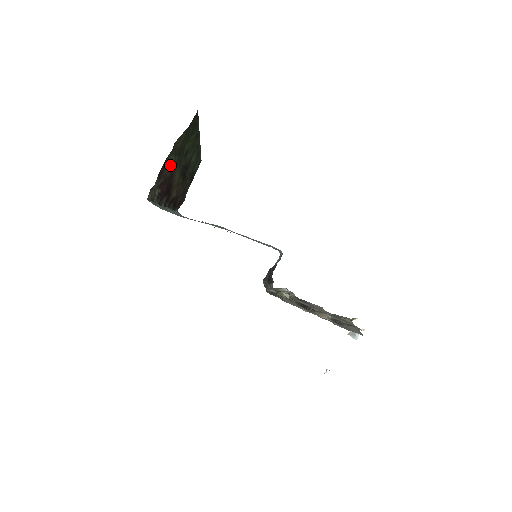
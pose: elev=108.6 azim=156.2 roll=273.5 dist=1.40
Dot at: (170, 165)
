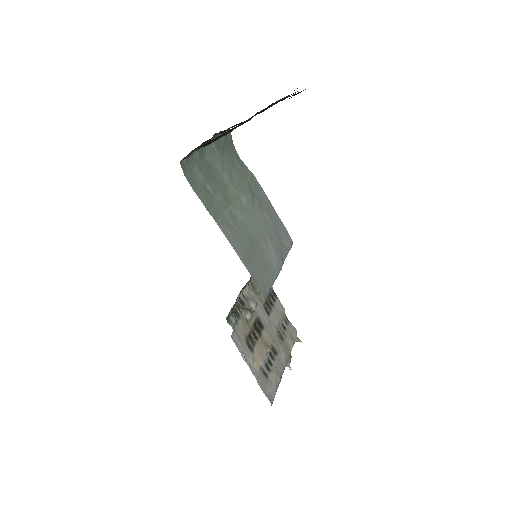
Dot at: (236, 126)
